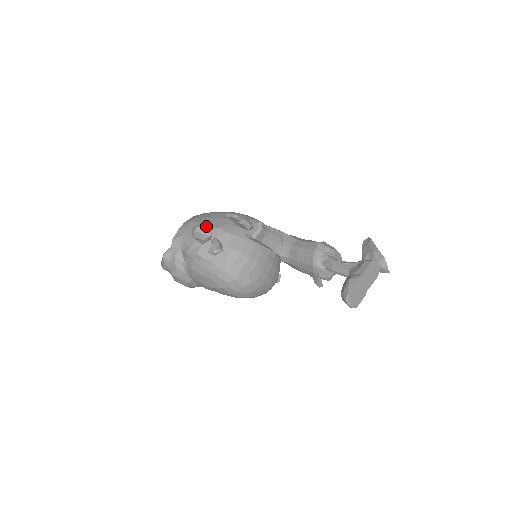
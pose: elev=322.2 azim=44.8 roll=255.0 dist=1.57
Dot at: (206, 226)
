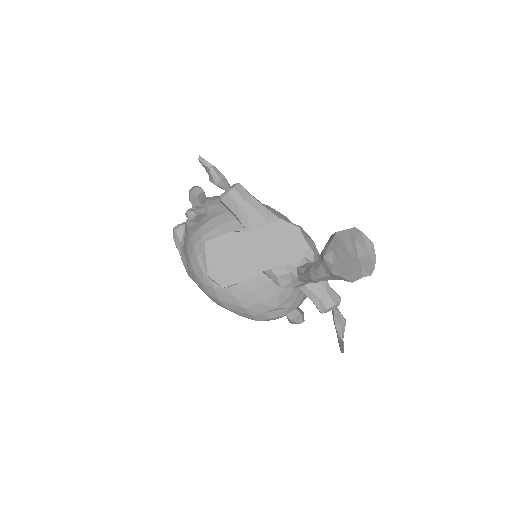
Dot at: (201, 188)
